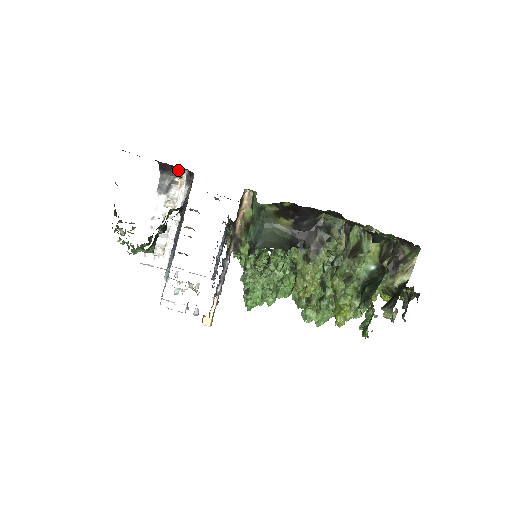
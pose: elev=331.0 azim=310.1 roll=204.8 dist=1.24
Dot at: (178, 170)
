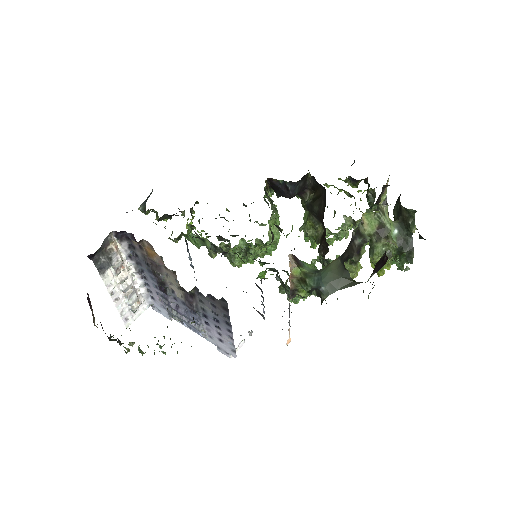
Dot at: (104, 240)
